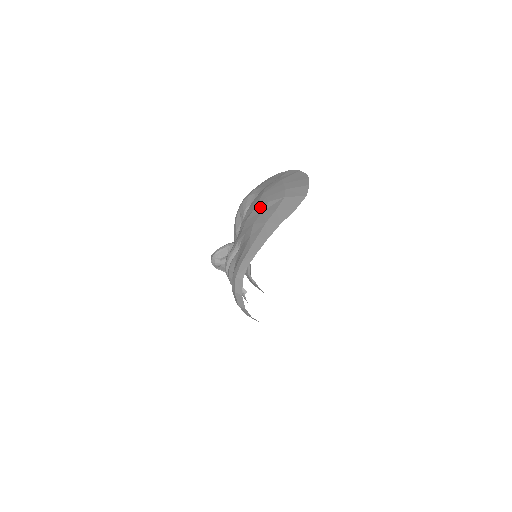
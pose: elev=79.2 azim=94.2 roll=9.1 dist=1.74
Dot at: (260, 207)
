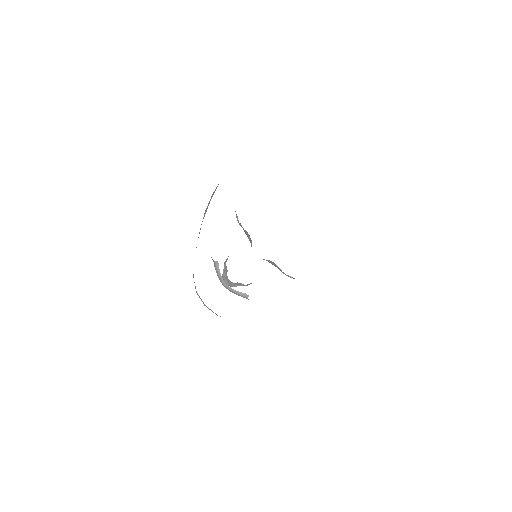
Dot at: occluded
